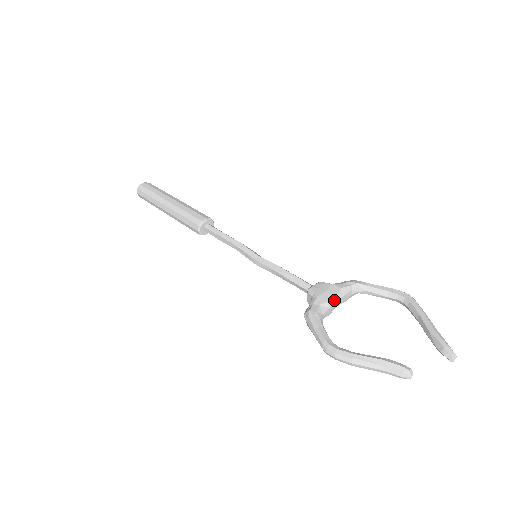
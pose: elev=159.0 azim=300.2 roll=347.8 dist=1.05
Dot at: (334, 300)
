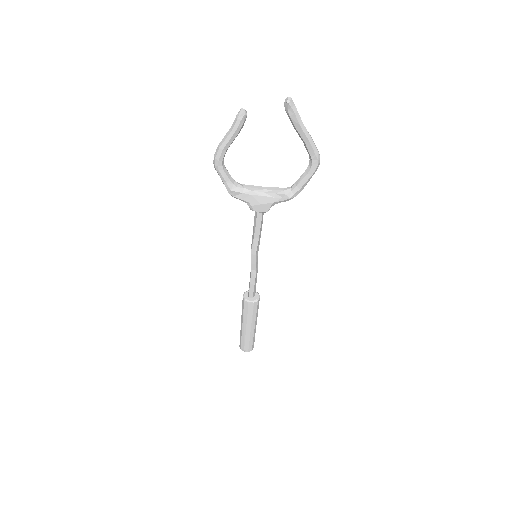
Dot at: (260, 187)
